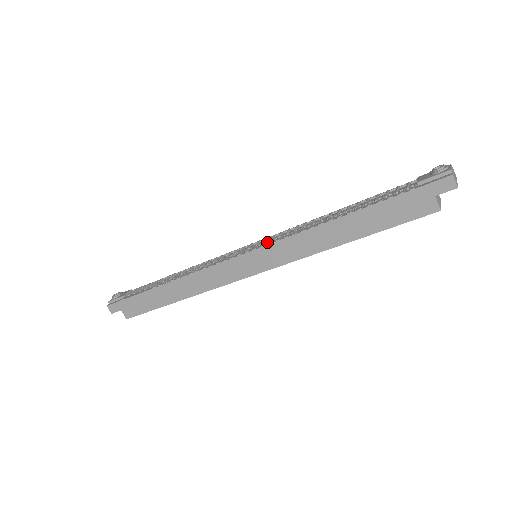
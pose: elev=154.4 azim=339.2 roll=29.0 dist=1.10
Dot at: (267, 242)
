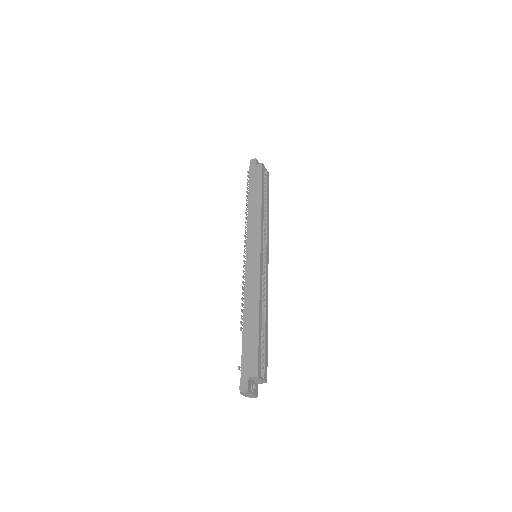
Dot at: occluded
